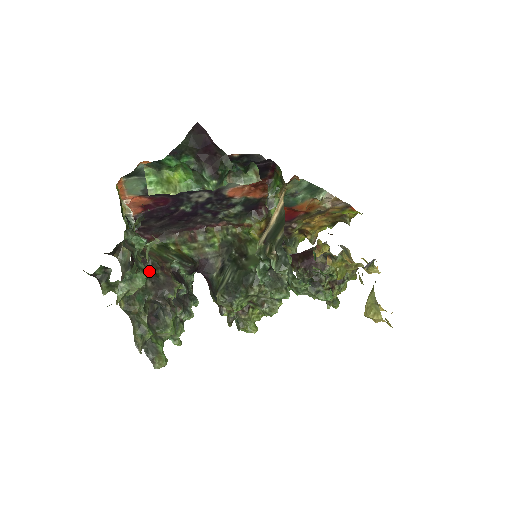
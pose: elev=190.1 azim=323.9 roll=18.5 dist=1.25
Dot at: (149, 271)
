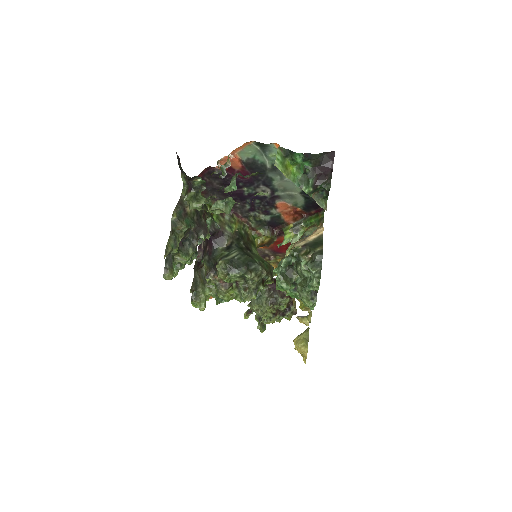
Dot at: occluded
